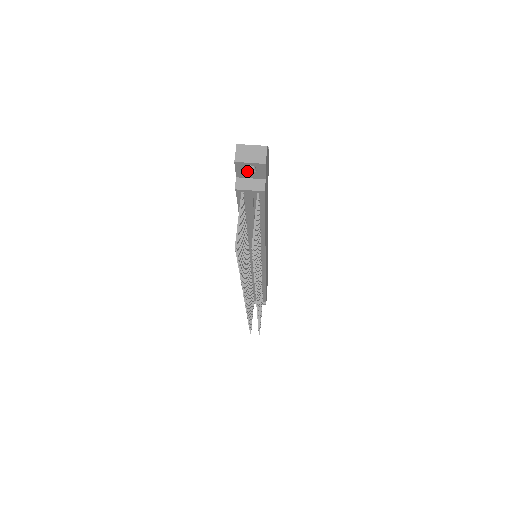
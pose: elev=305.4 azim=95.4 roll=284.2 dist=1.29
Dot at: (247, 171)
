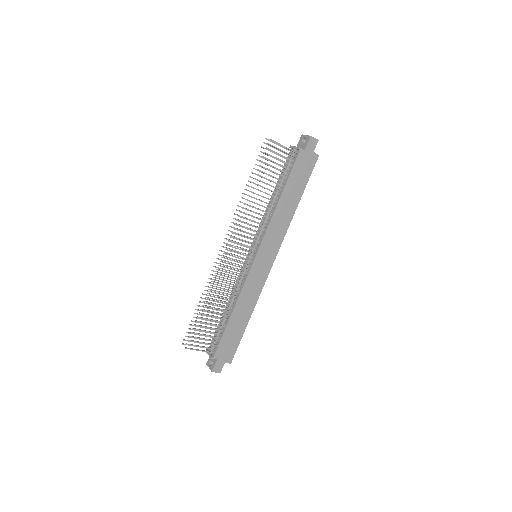
Dot at: (302, 143)
